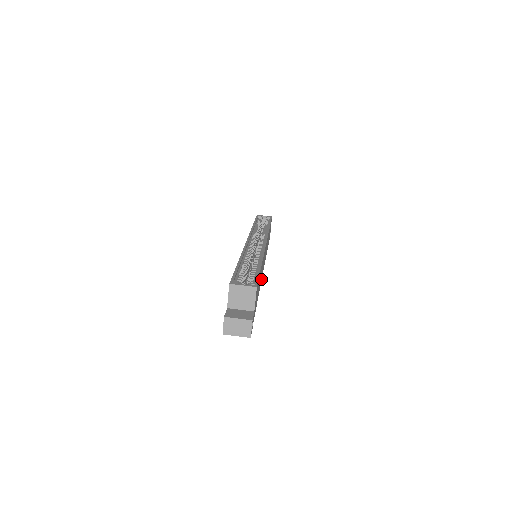
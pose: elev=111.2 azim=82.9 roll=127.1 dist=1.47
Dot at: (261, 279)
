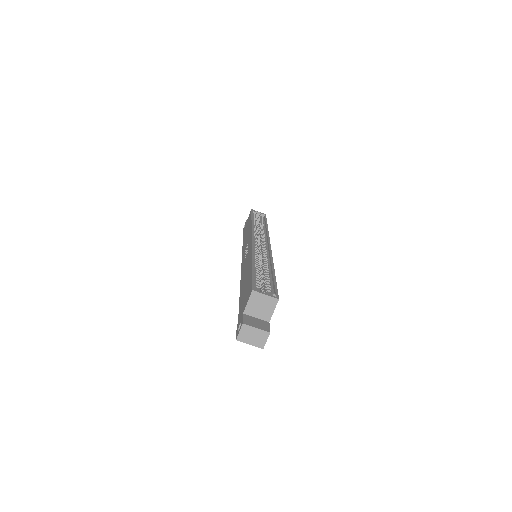
Dot at: occluded
